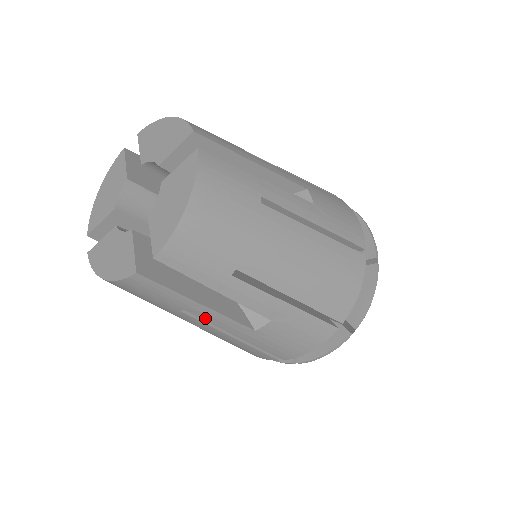
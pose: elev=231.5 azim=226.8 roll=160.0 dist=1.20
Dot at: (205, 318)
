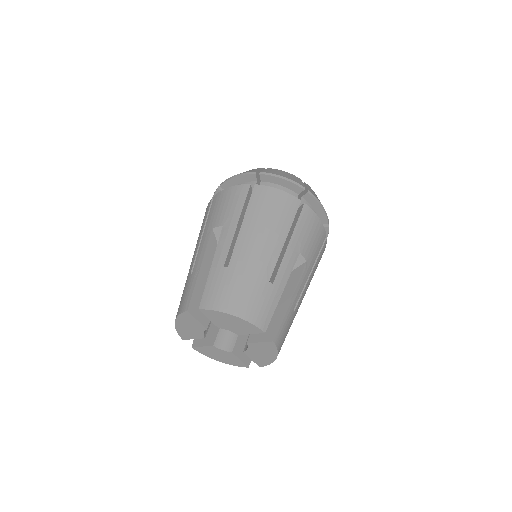
Dot at: occluded
